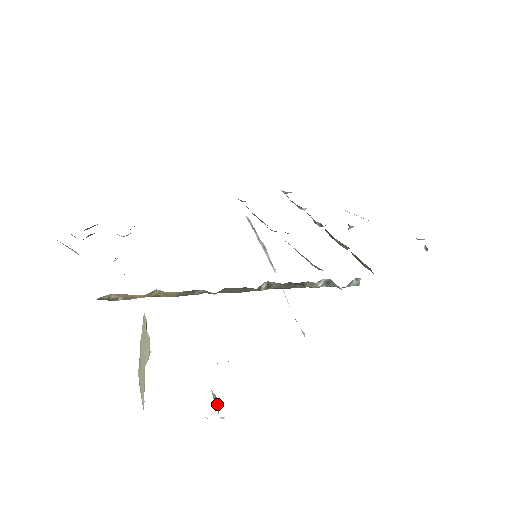
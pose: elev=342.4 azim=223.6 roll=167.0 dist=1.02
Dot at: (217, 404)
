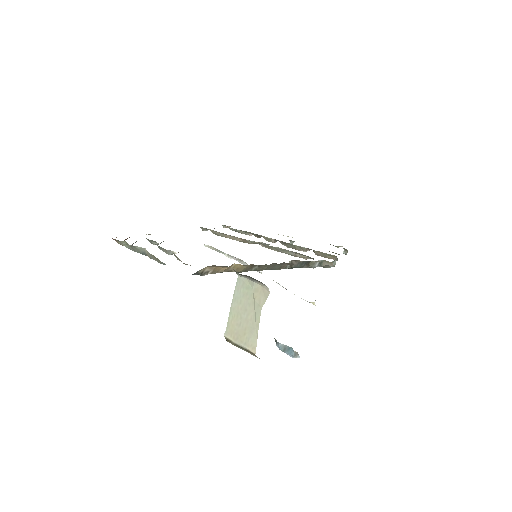
Dot at: (289, 350)
